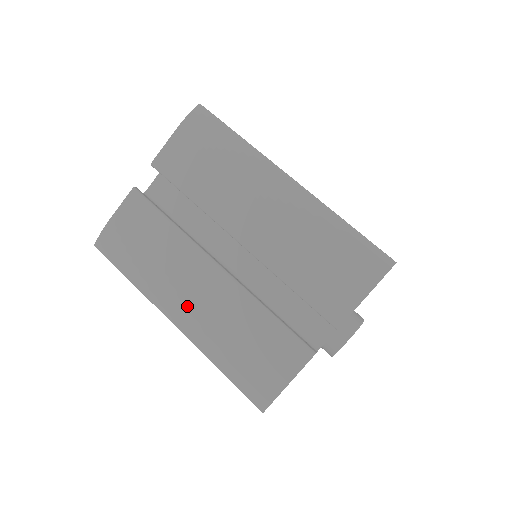
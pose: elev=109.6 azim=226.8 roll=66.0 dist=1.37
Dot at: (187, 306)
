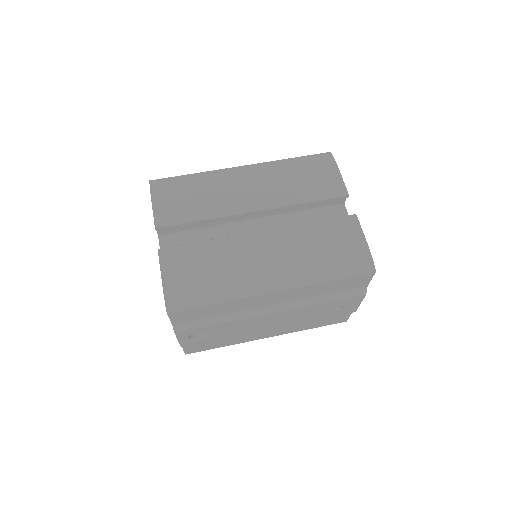
Dot at: (270, 268)
